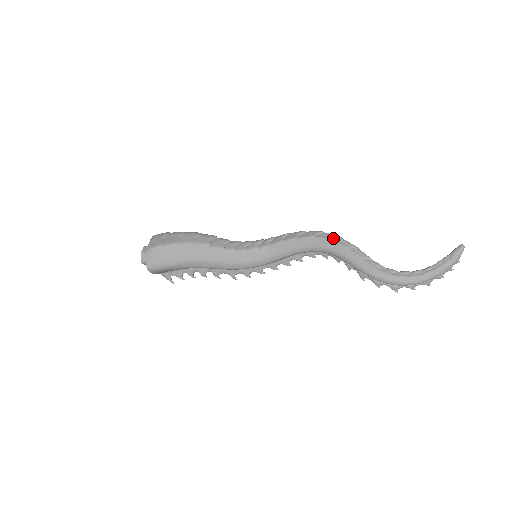
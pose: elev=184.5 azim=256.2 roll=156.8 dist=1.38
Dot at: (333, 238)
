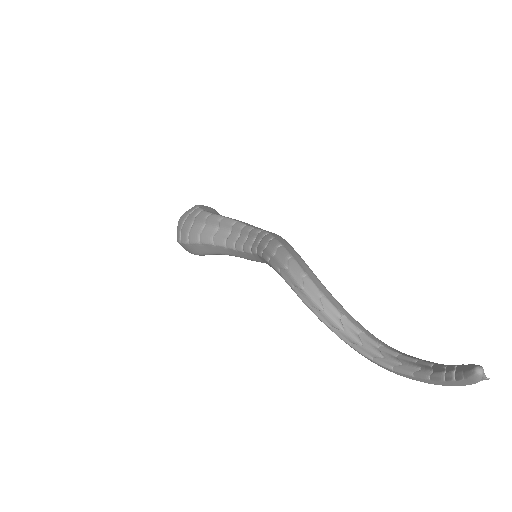
Dot at: (293, 285)
